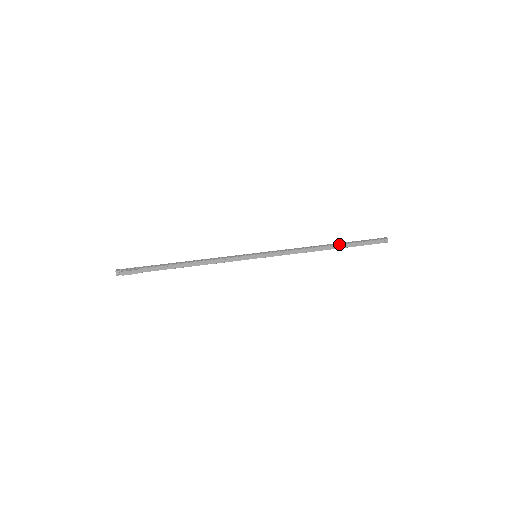
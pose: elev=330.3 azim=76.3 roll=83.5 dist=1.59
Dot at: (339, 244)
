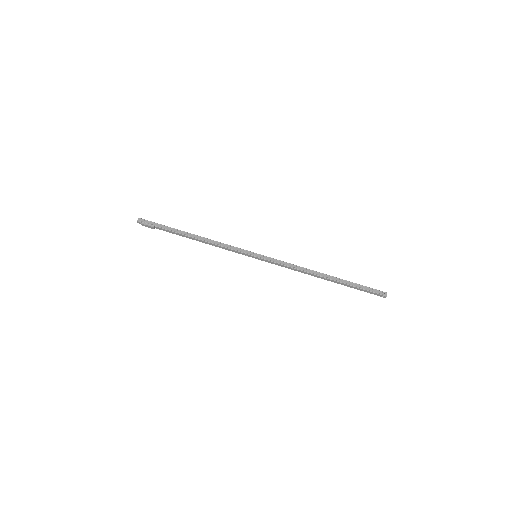
Dot at: (336, 280)
